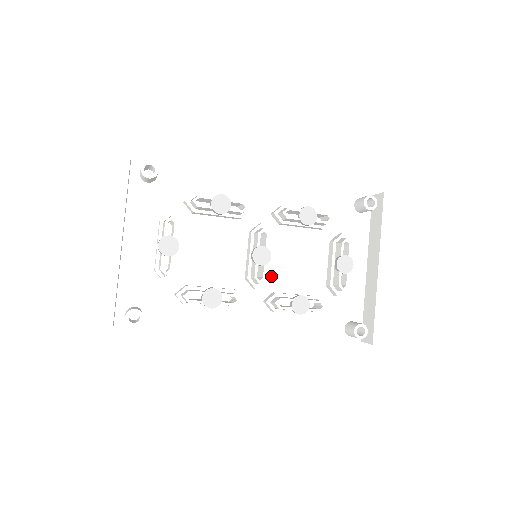
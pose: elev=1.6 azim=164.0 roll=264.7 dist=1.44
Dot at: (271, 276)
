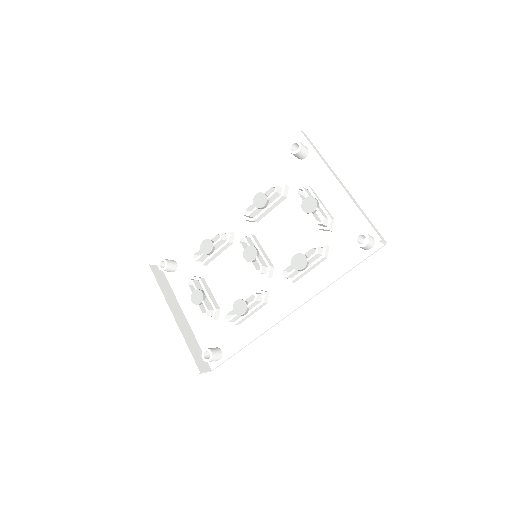
Dot at: (277, 259)
